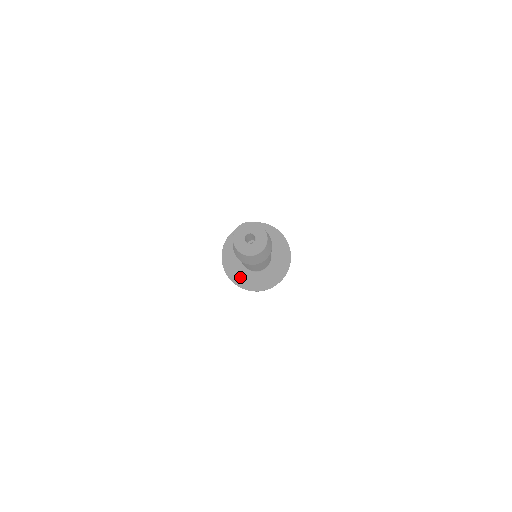
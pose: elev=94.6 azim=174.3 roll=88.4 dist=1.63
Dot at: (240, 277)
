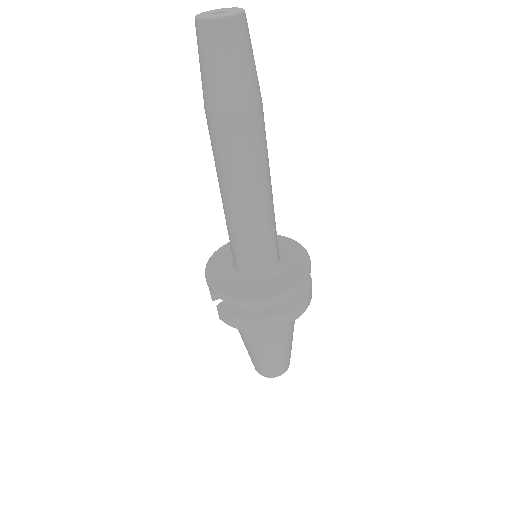
Dot at: (248, 290)
